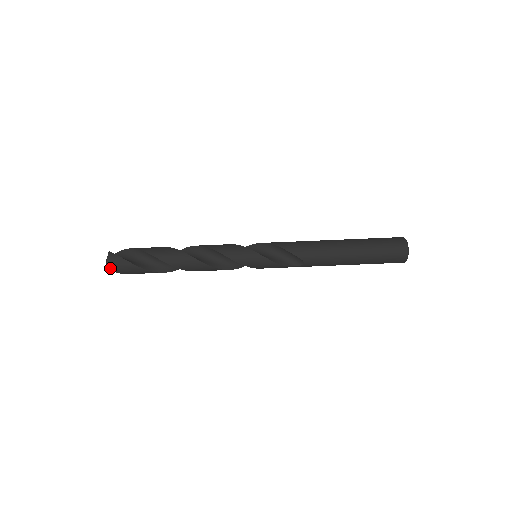
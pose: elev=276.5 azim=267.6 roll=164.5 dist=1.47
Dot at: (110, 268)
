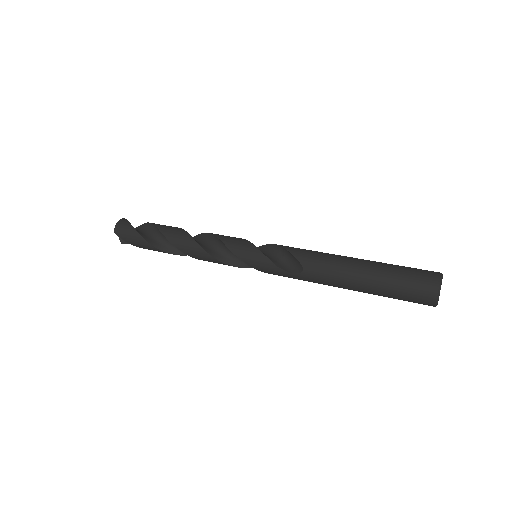
Dot at: (116, 230)
